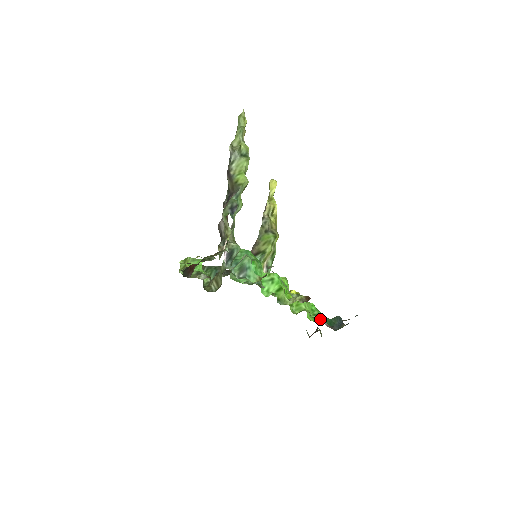
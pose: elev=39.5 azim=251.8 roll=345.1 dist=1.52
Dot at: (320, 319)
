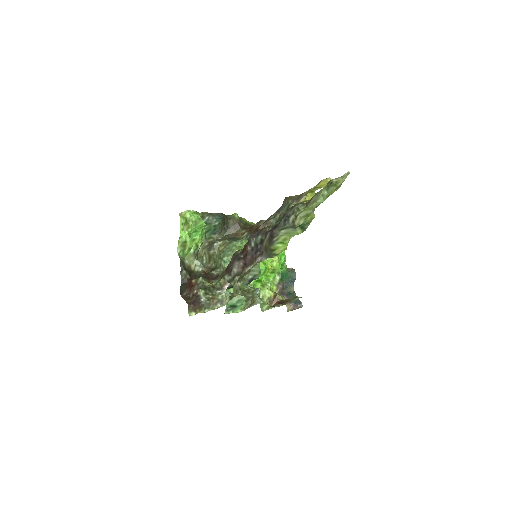
Dot at: (281, 270)
